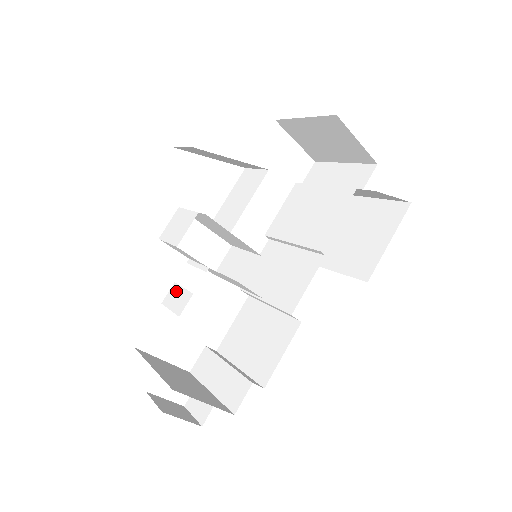
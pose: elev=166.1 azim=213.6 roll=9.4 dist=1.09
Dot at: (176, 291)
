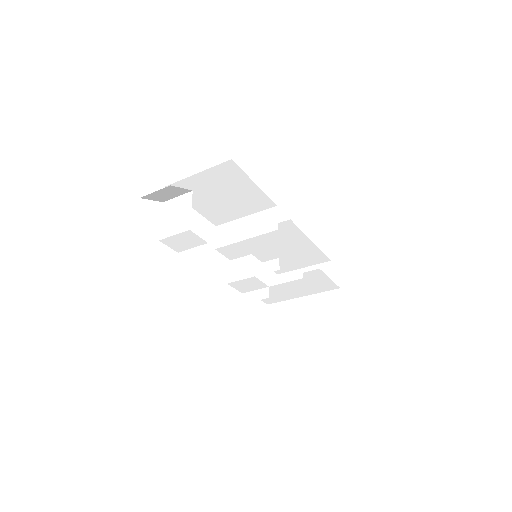
Dot at: (209, 211)
